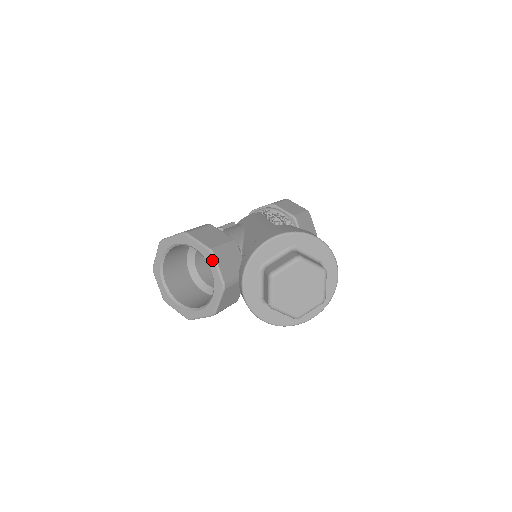
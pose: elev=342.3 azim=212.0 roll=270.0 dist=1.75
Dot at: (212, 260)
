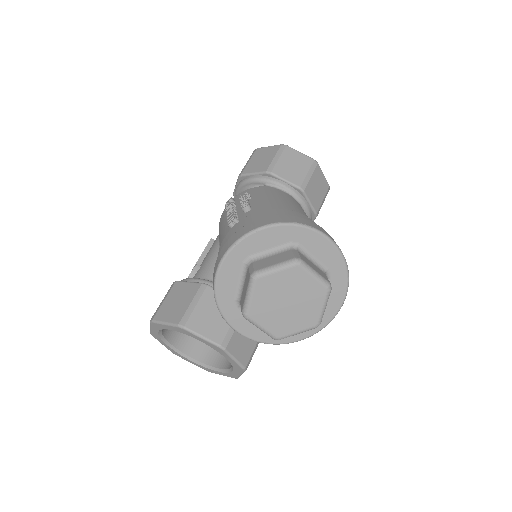
Dot at: (189, 333)
